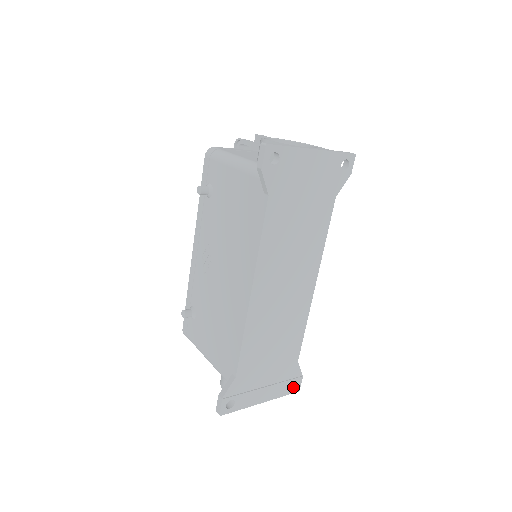
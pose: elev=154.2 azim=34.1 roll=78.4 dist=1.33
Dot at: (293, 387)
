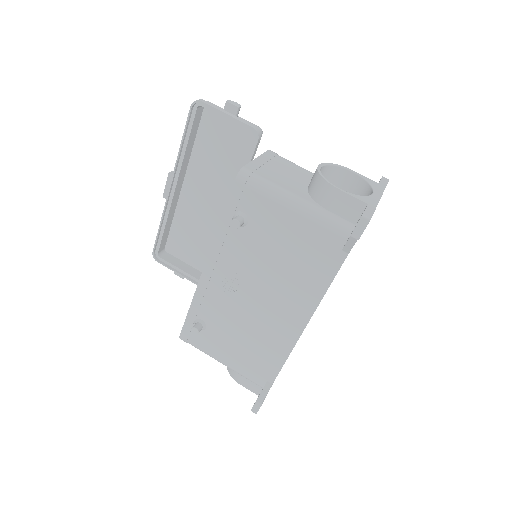
Dot at: occluded
